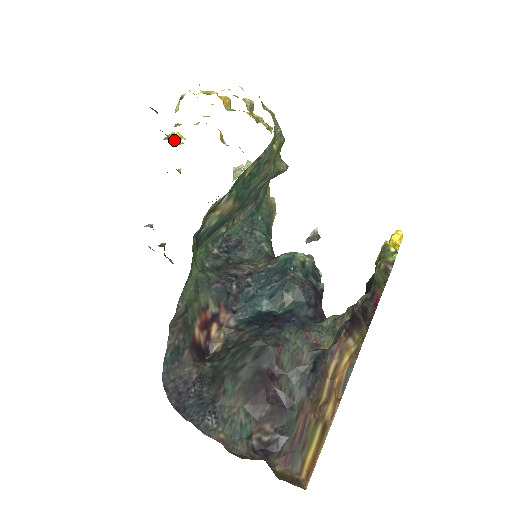
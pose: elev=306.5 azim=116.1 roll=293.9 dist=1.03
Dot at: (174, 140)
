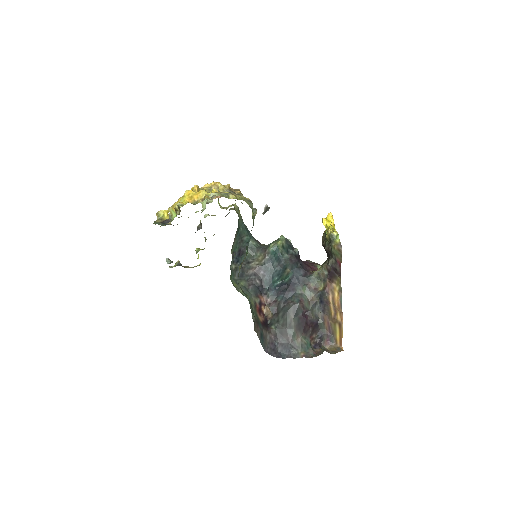
Dot at: (166, 218)
